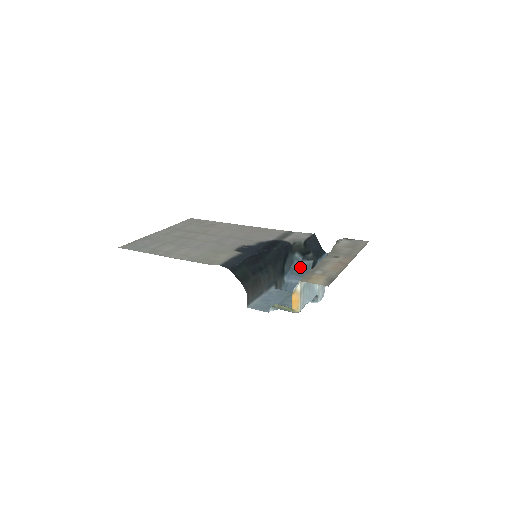
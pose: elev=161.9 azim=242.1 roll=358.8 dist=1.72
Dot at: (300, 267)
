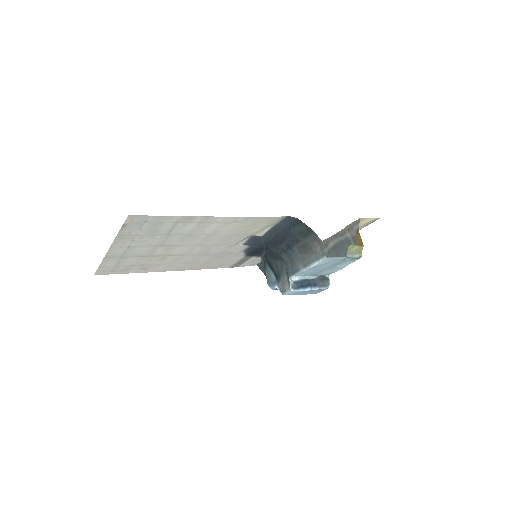
Dot at: occluded
